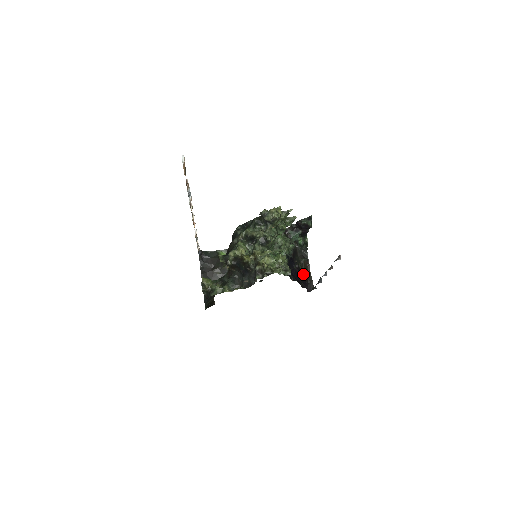
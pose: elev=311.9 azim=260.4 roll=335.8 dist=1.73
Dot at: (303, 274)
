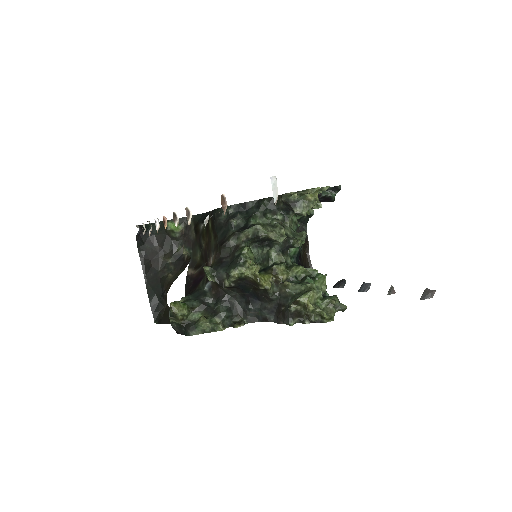
Dot at: (302, 261)
